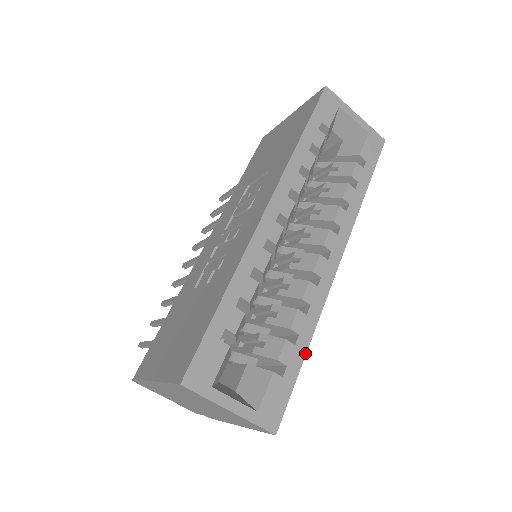
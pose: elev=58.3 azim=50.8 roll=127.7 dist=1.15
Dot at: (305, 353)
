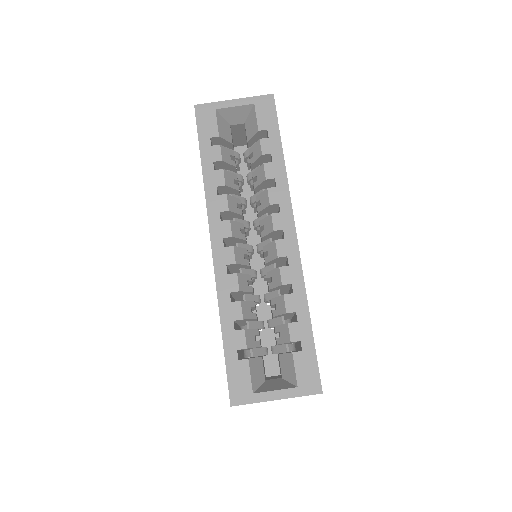
Dot at: (310, 321)
